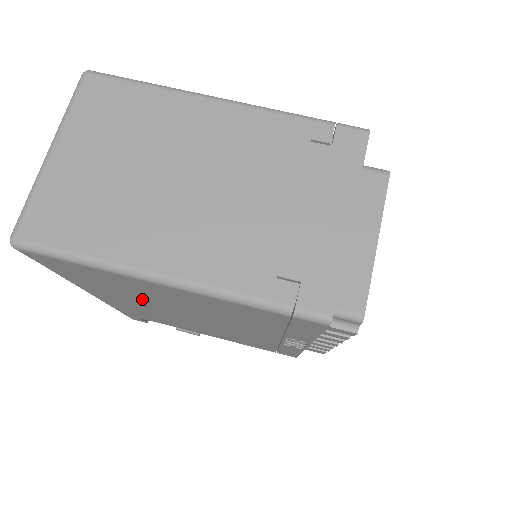
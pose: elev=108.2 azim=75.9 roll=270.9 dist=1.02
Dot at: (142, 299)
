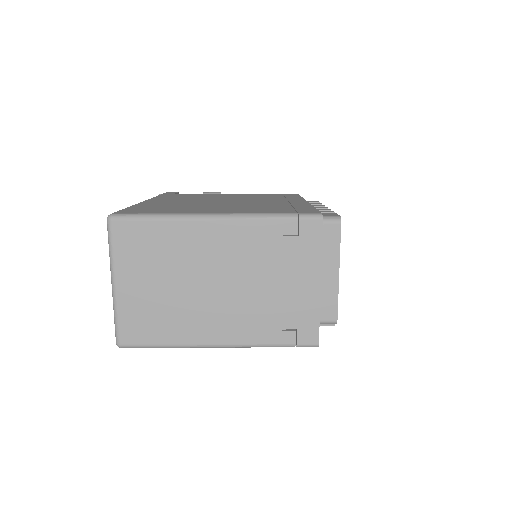
Dot at: occluded
